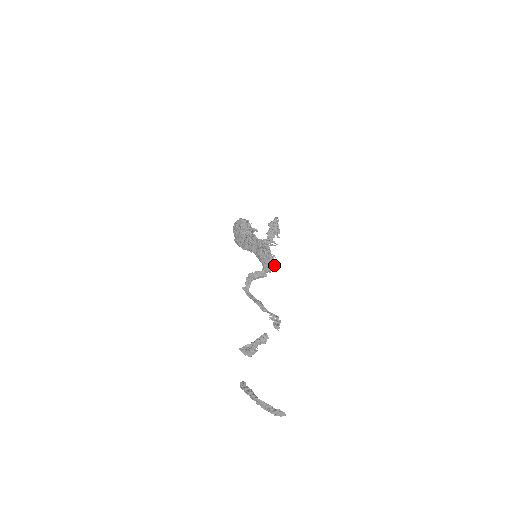
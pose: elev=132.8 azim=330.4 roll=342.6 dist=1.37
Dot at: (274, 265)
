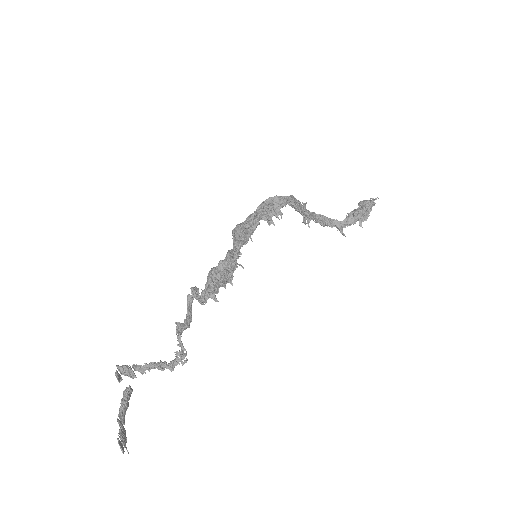
Dot at: (213, 298)
